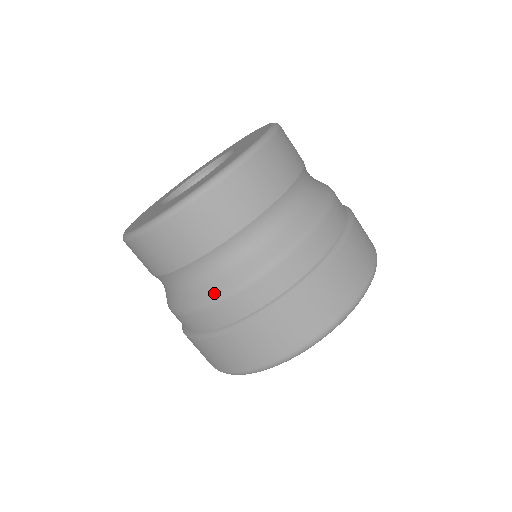
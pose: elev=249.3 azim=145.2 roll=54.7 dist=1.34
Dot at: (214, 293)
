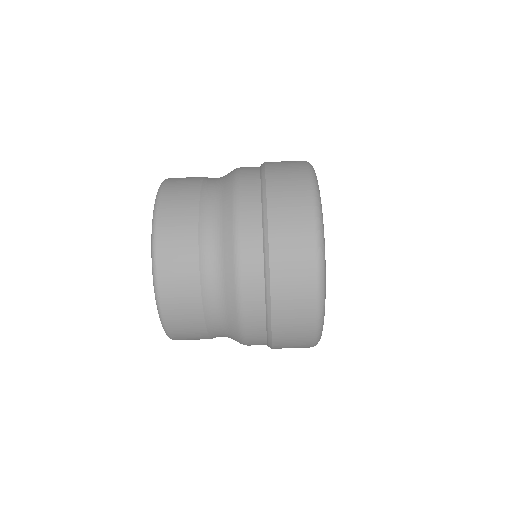
Dot at: (237, 337)
